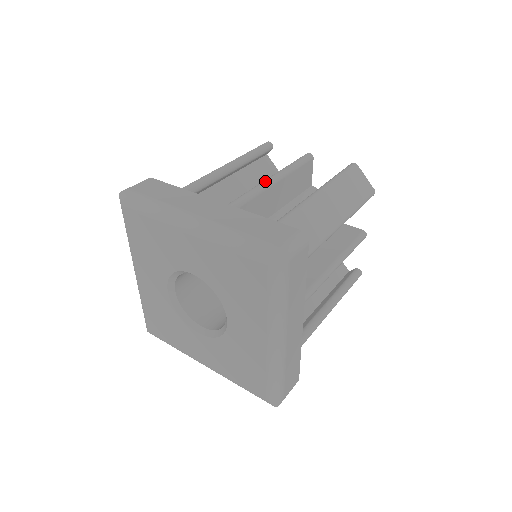
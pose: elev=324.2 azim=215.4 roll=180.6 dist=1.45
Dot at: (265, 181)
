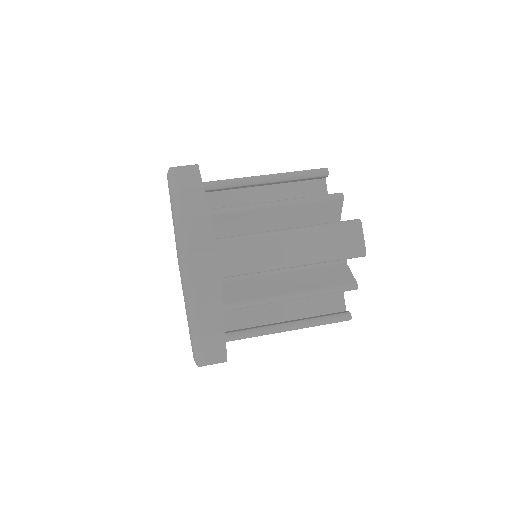
Dot at: (271, 202)
